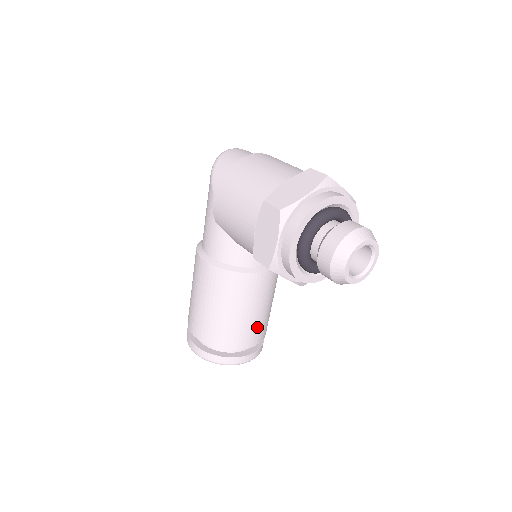
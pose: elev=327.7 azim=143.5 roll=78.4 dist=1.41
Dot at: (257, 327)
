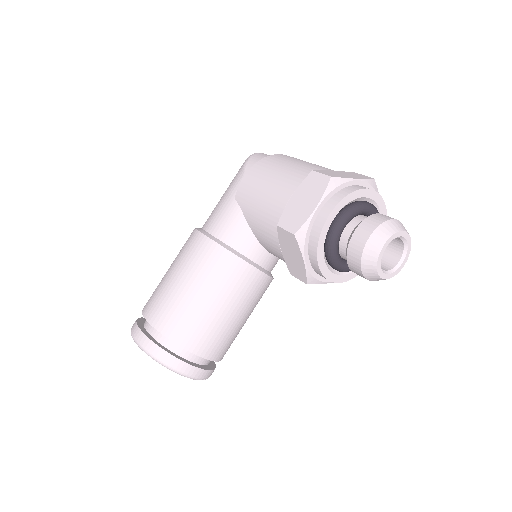
Dot at: (224, 336)
